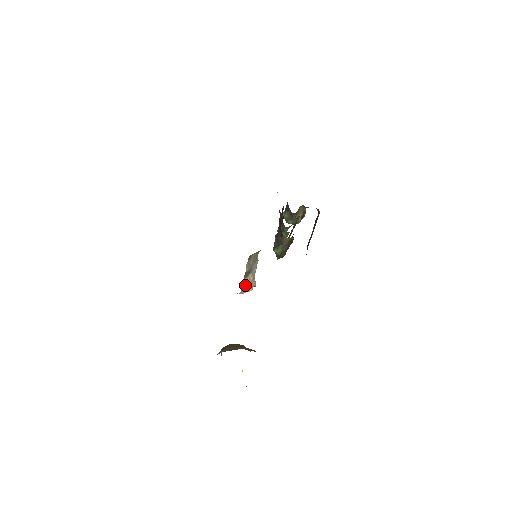
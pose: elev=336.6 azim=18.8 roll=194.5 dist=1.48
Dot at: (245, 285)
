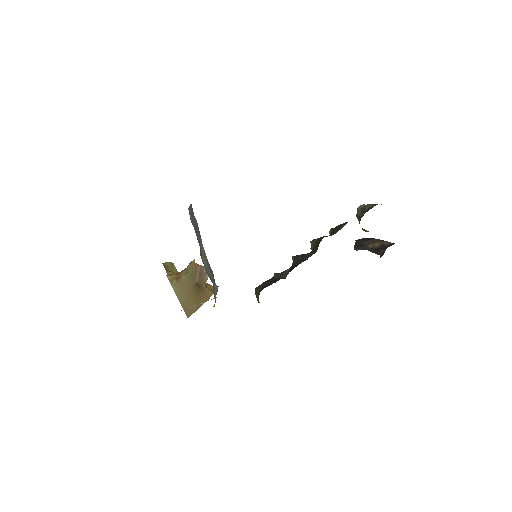
Dot at: occluded
